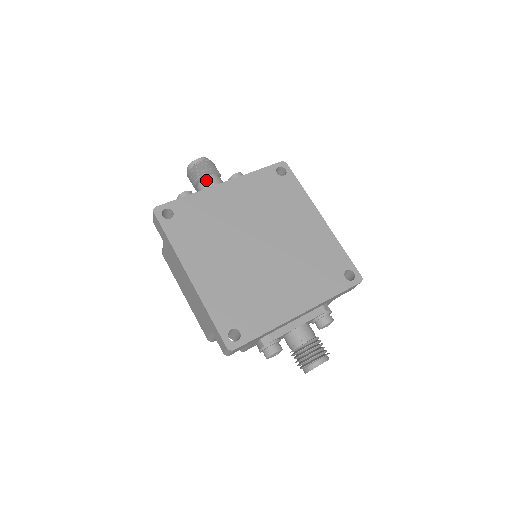
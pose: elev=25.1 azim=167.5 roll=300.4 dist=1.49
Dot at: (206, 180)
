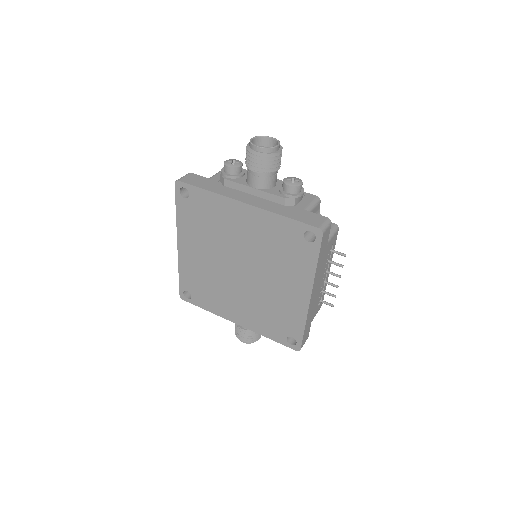
Dot at: (250, 173)
